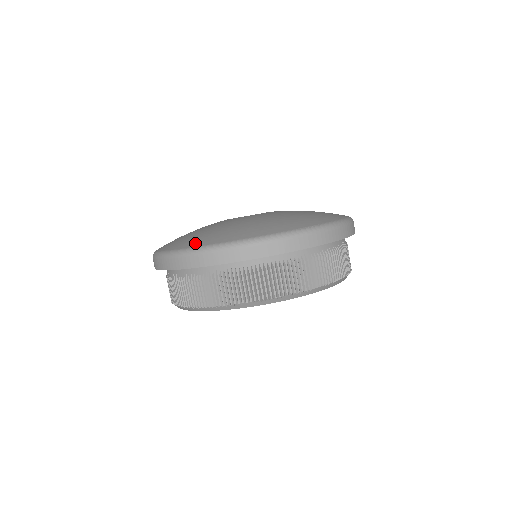
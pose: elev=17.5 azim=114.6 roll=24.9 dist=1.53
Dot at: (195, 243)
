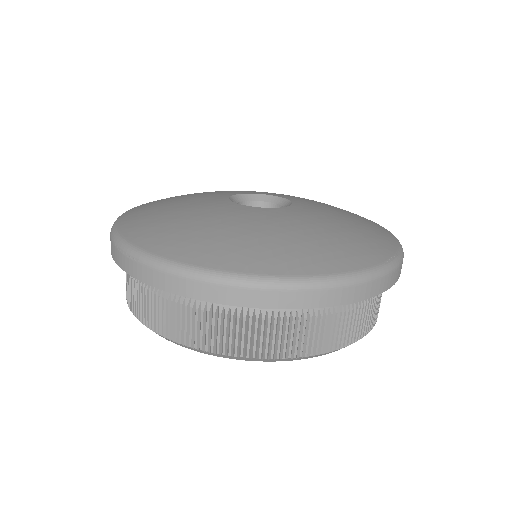
Dot at: (247, 264)
